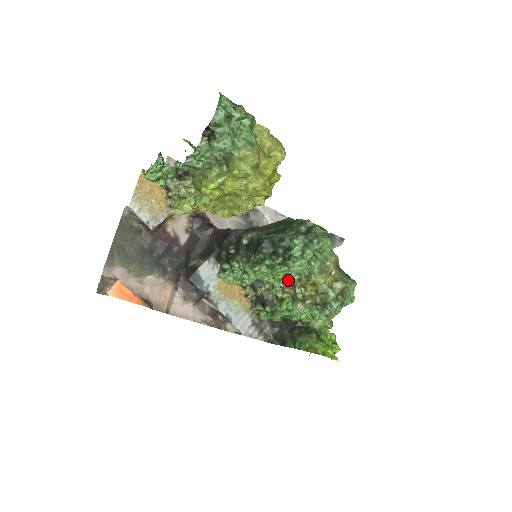
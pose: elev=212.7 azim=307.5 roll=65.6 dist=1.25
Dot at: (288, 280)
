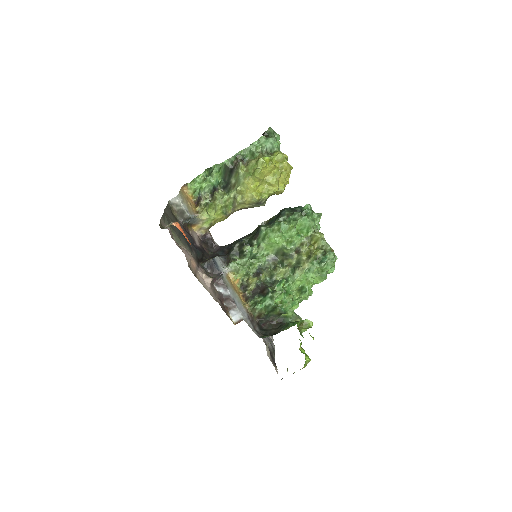
Dot at: (300, 236)
